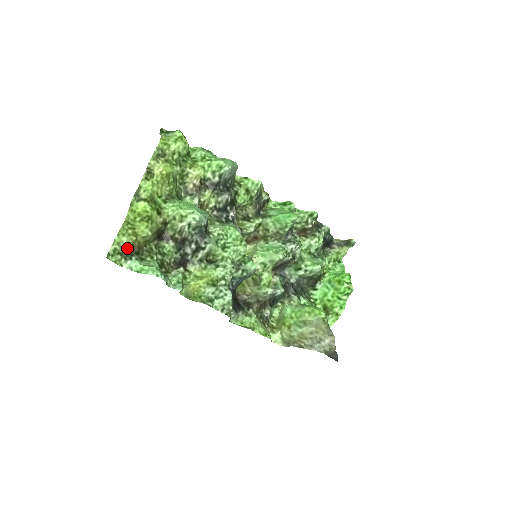
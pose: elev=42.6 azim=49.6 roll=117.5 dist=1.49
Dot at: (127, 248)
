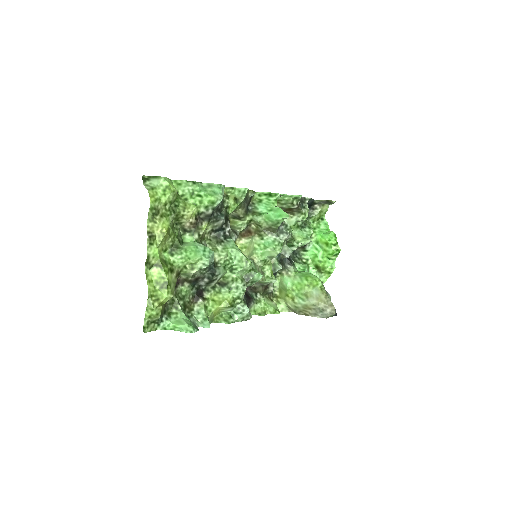
Dot at: (158, 318)
